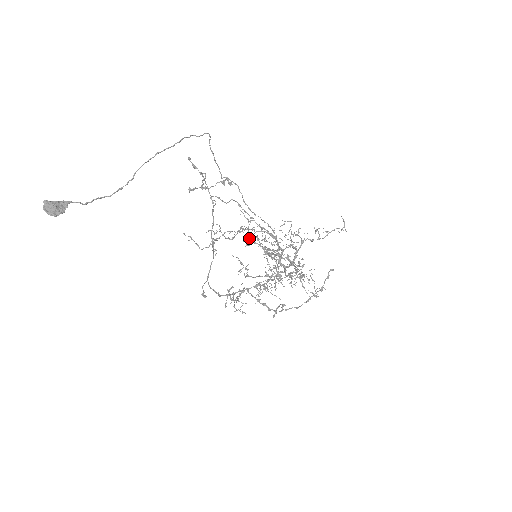
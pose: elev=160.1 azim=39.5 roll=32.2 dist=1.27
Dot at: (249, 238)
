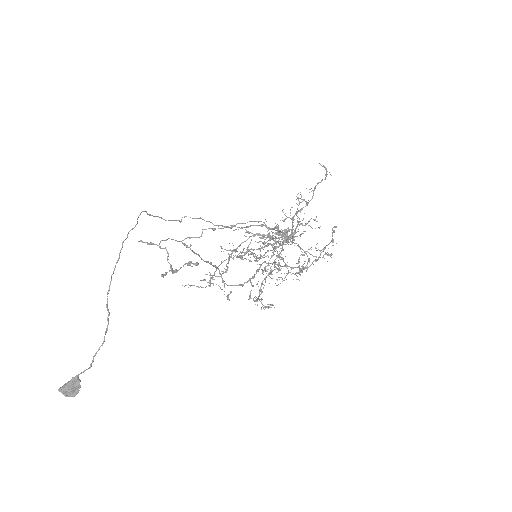
Dot at: occluded
